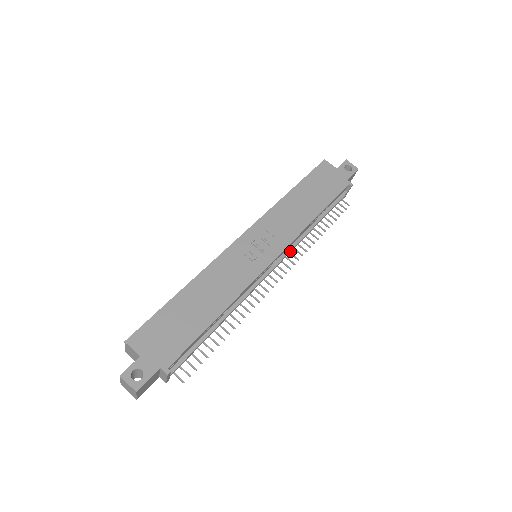
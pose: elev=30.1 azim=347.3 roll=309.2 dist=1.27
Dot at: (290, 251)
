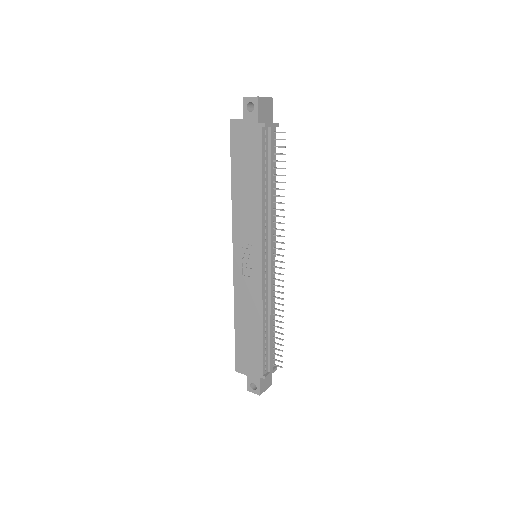
Dot at: (271, 234)
